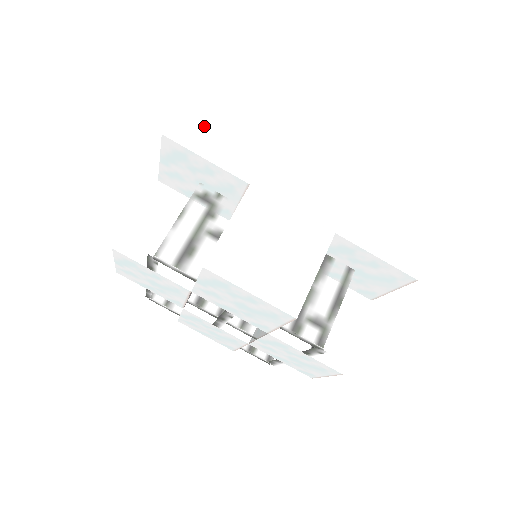
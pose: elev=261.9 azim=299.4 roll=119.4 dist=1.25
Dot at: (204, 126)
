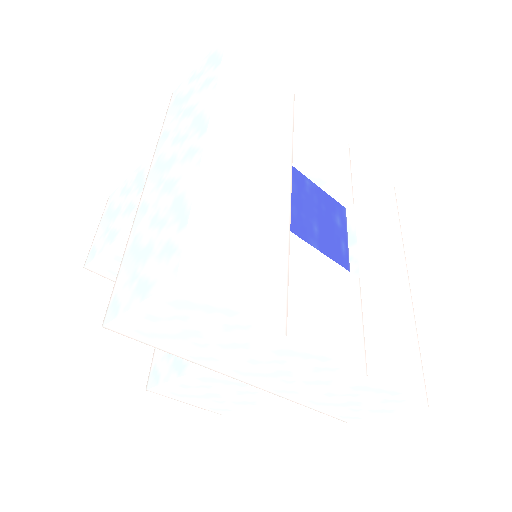
Dot at: (158, 329)
